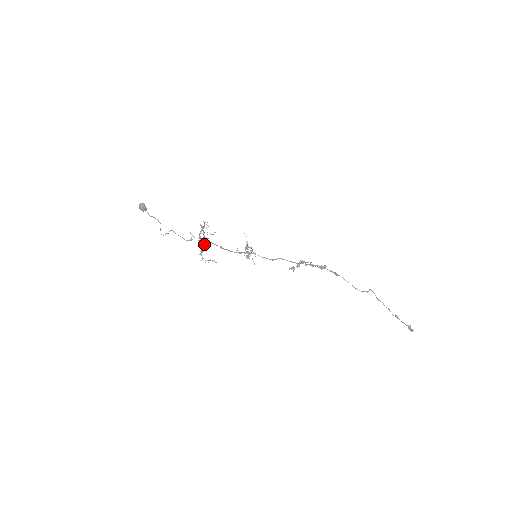
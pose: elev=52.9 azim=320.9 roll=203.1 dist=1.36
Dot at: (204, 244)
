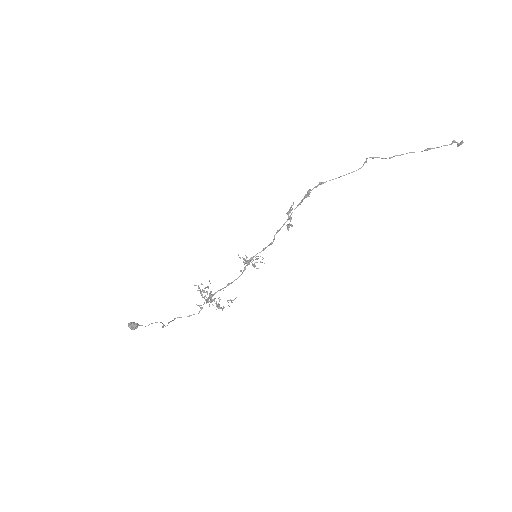
Dot at: (210, 298)
